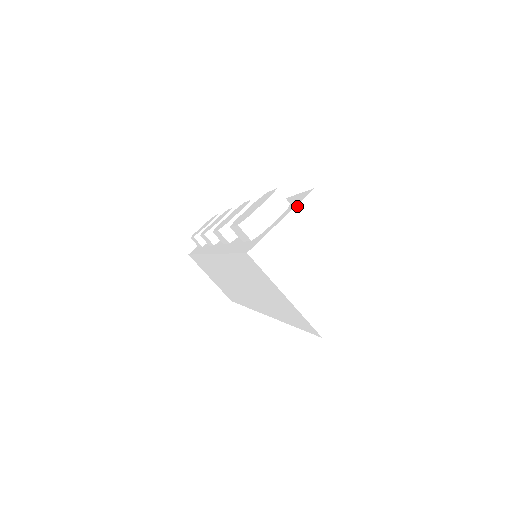
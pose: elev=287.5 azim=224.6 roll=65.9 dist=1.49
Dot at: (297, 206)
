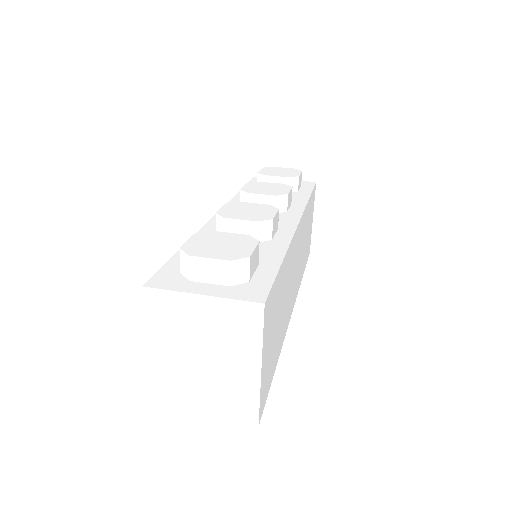
Dot at: (230, 300)
